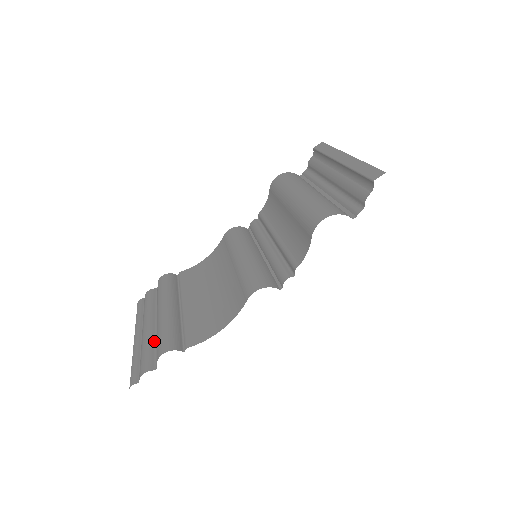
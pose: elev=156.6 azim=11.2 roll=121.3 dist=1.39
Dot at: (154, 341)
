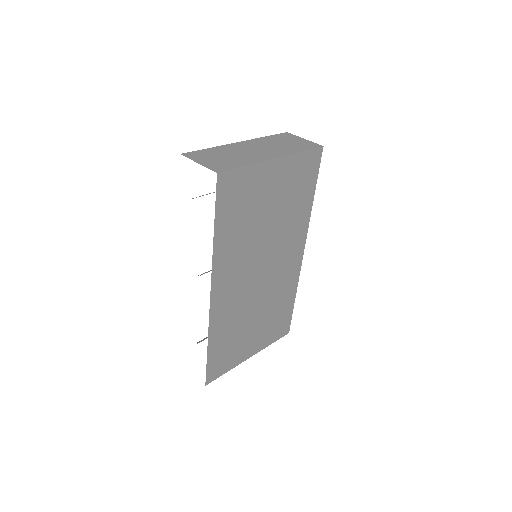
Dot at: occluded
